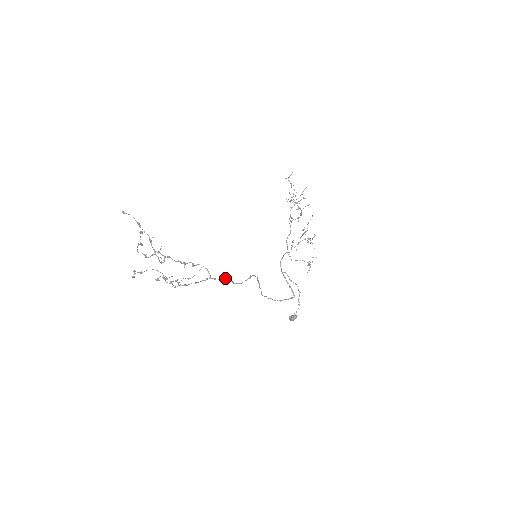
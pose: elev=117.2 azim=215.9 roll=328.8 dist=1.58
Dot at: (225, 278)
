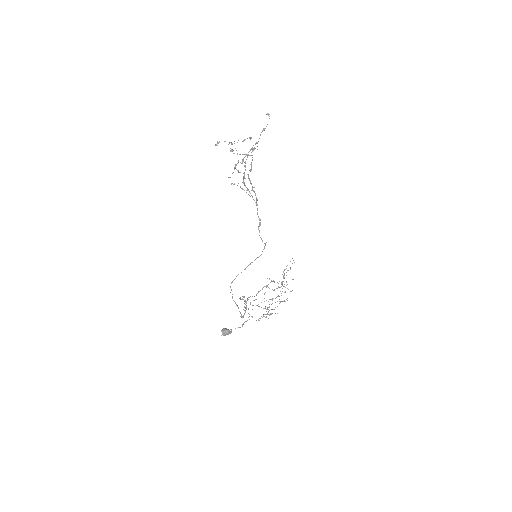
Dot at: occluded
